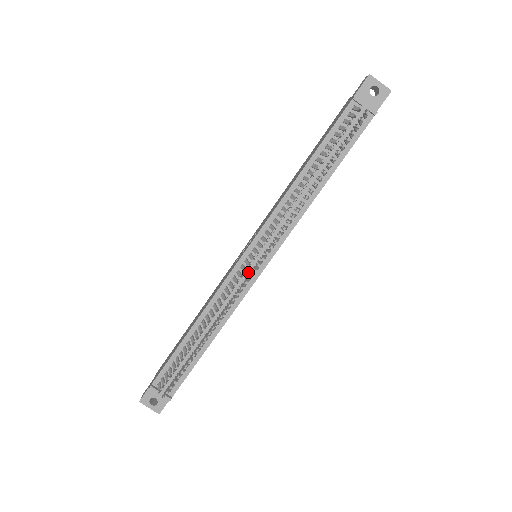
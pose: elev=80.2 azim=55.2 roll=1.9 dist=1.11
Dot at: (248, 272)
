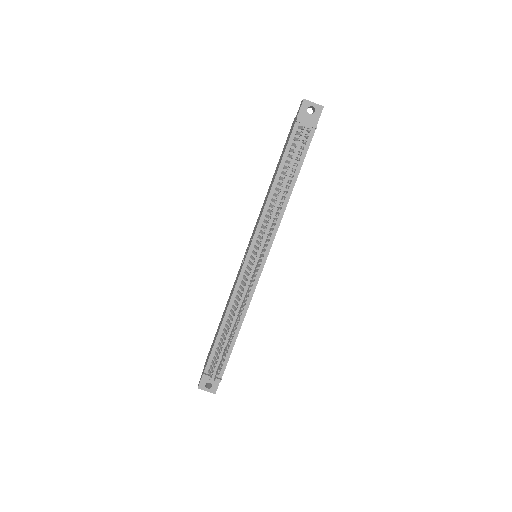
Dot at: (253, 270)
